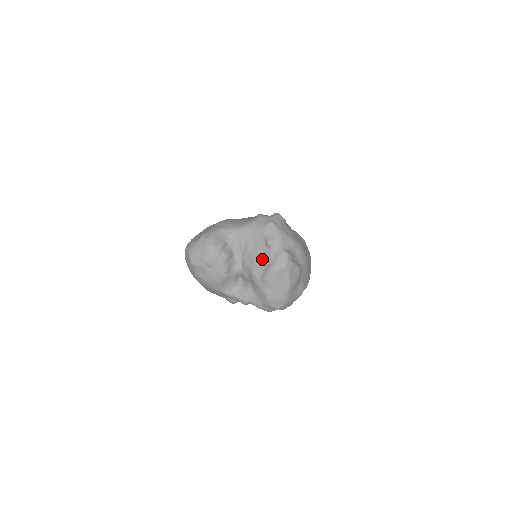
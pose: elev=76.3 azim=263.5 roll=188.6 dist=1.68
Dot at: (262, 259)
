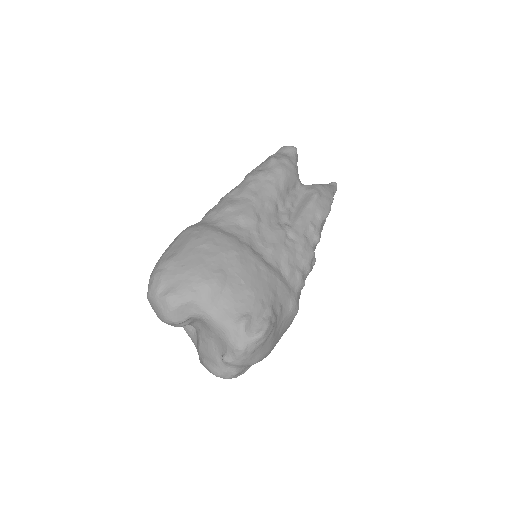
Dot at: (212, 356)
